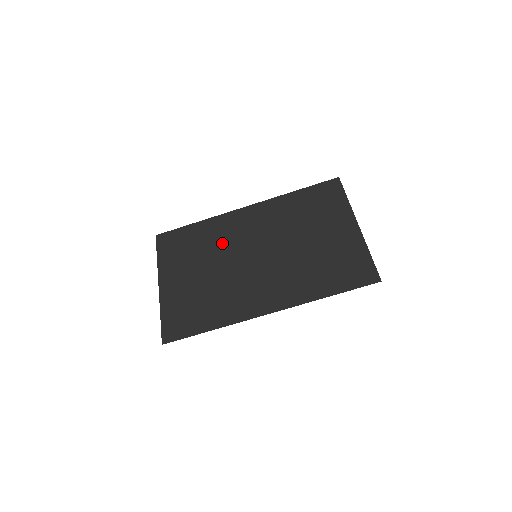
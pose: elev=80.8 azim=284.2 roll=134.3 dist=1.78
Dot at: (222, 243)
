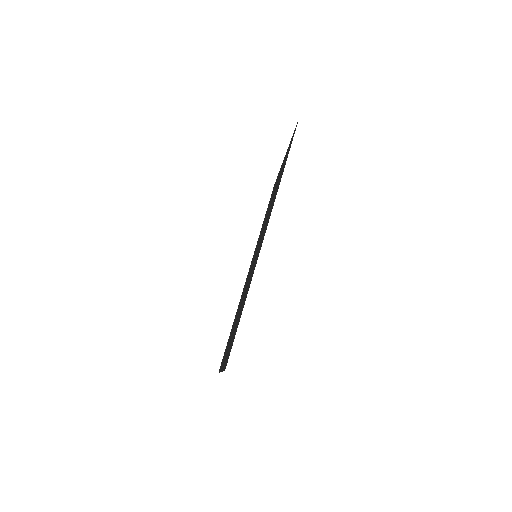
Dot at: occluded
